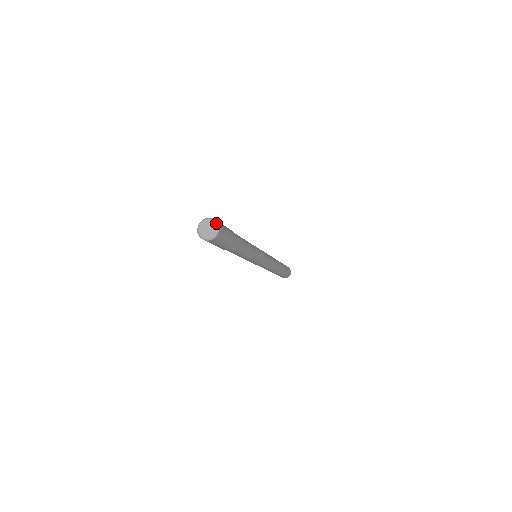
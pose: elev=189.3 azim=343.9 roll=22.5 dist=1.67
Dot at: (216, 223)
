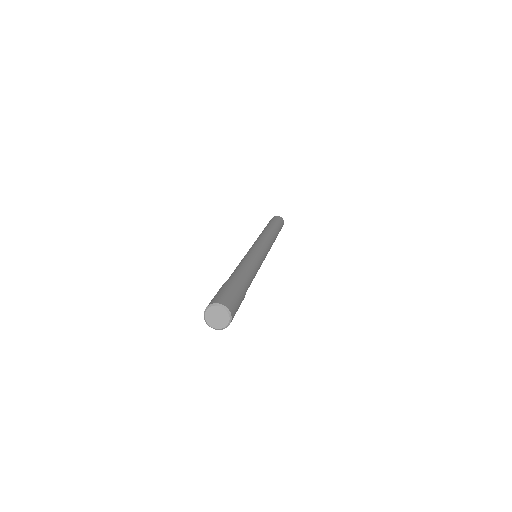
Dot at: (226, 310)
